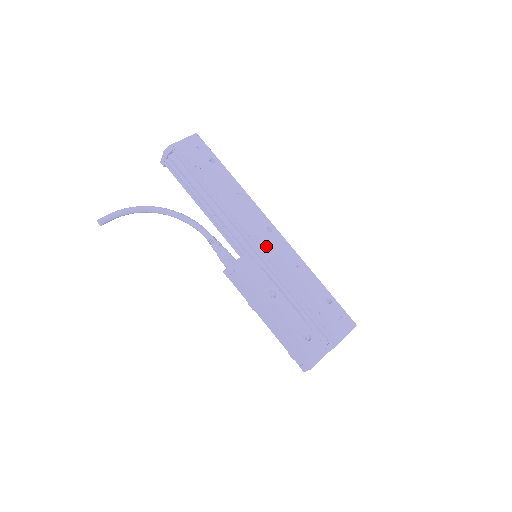
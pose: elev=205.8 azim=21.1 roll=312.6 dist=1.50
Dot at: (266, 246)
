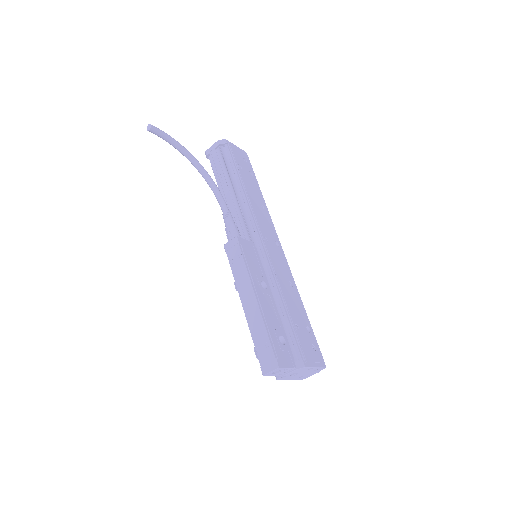
Dot at: (271, 250)
